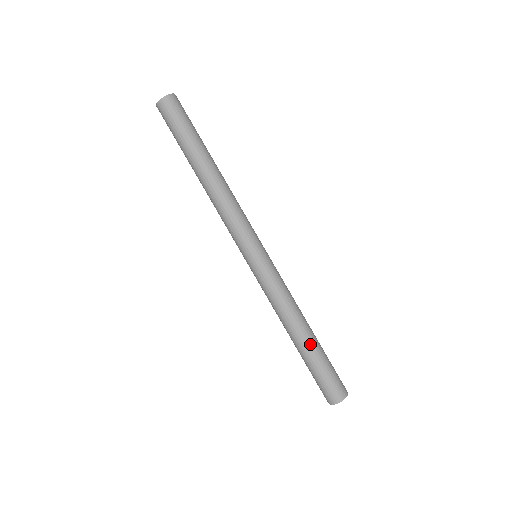
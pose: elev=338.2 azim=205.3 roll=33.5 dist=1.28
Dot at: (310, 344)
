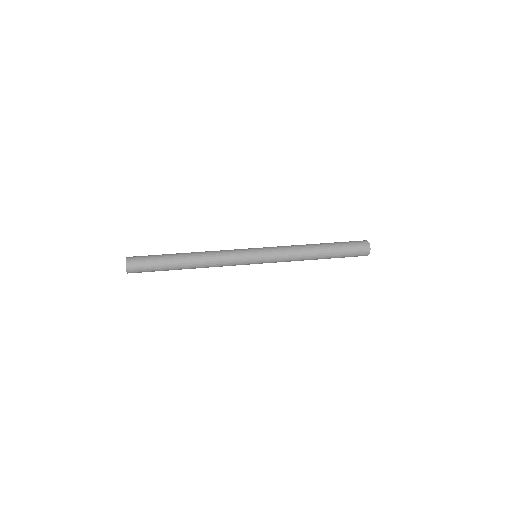
Dot at: (327, 248)
